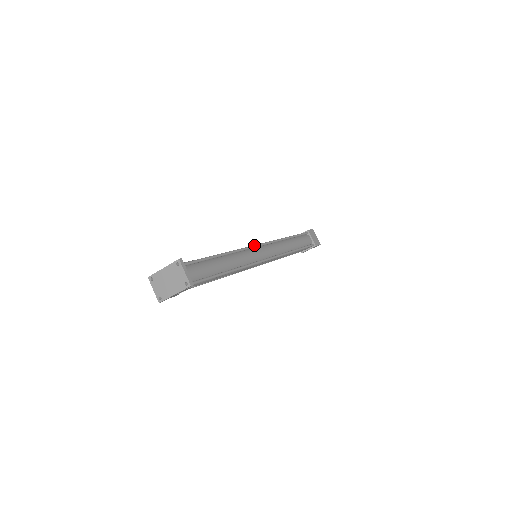
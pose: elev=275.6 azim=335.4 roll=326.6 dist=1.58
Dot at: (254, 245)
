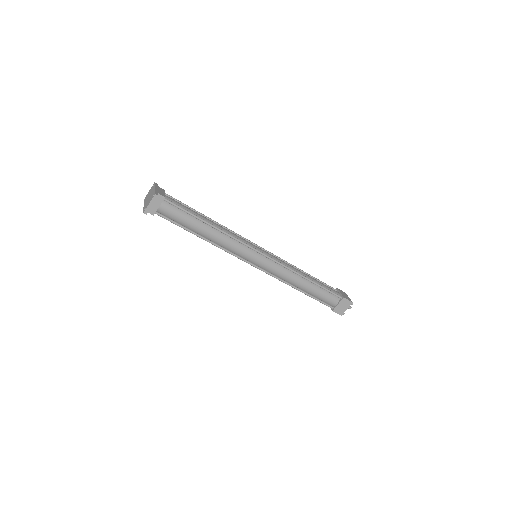
Dot at: (256, 249)
